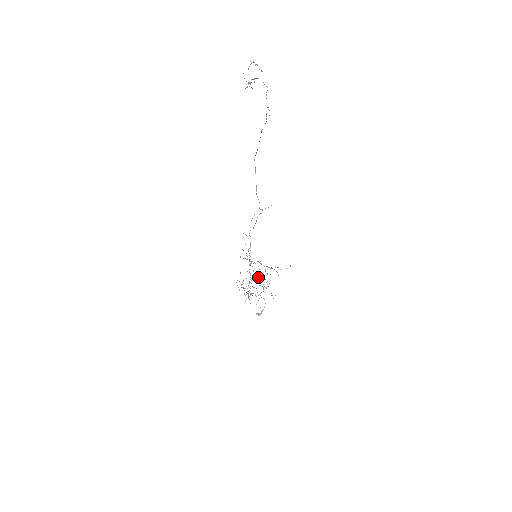
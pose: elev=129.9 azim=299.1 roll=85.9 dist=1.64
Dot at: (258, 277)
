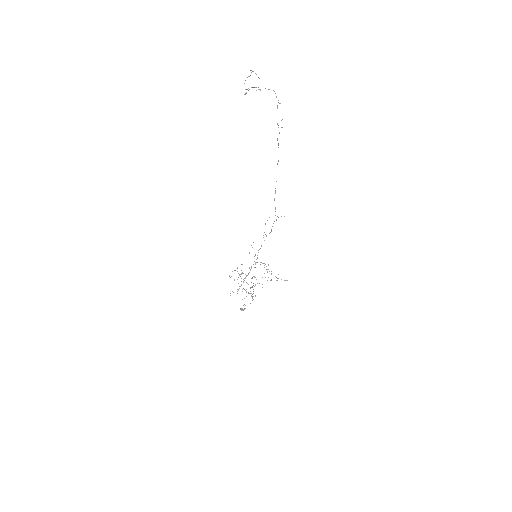
Dot at: (253, 276)
